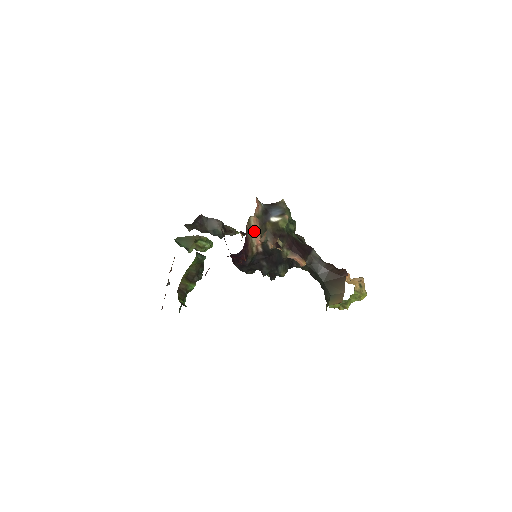
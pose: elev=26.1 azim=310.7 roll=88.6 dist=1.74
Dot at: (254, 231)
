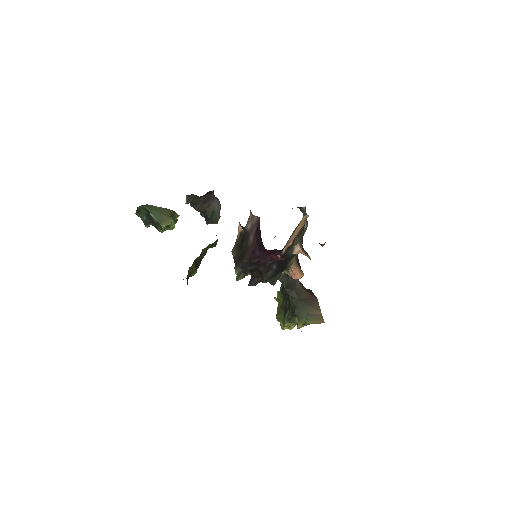
Dot at: (296, 231)
